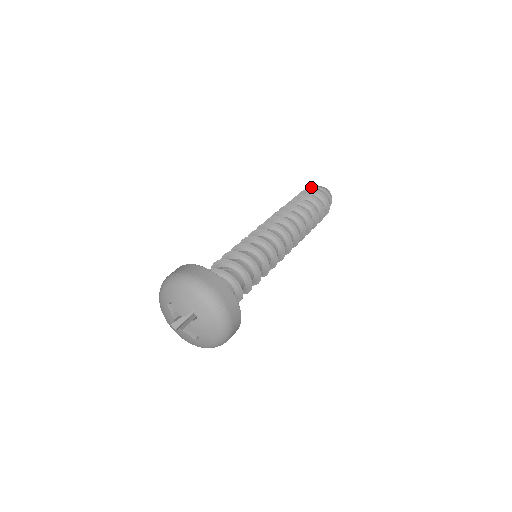
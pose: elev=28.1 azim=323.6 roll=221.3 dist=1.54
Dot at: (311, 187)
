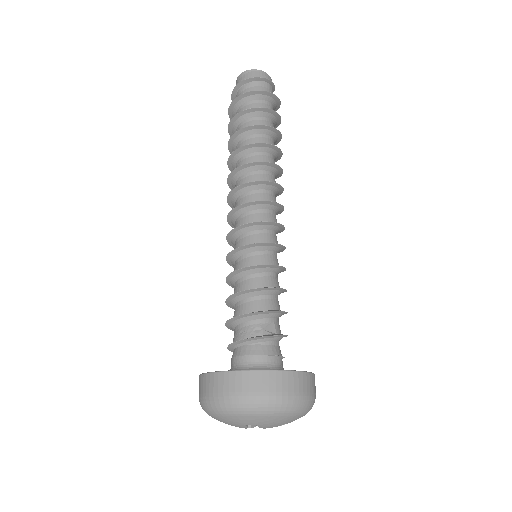
Dot at: (254, 77)
